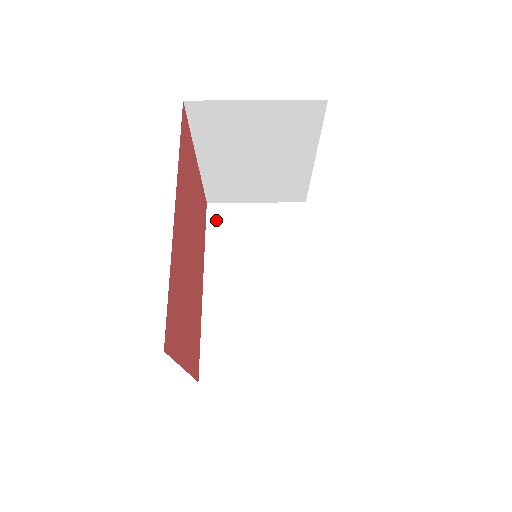
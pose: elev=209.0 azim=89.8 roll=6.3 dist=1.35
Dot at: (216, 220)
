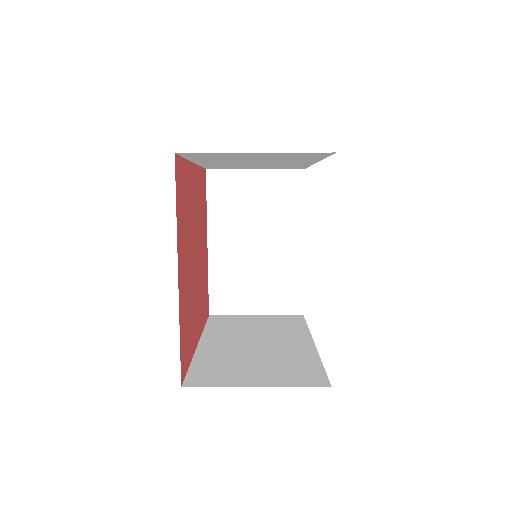
Dot at: (217, 320)
